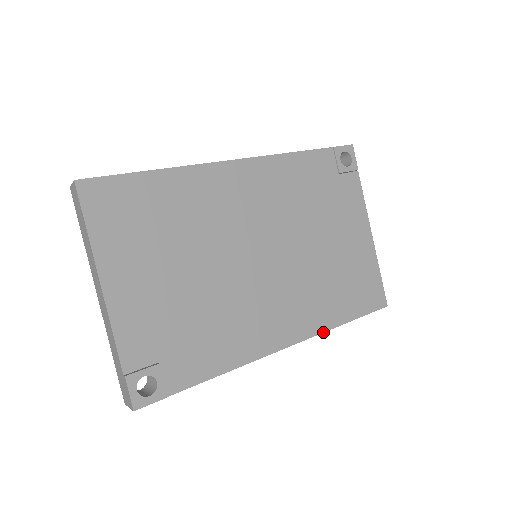
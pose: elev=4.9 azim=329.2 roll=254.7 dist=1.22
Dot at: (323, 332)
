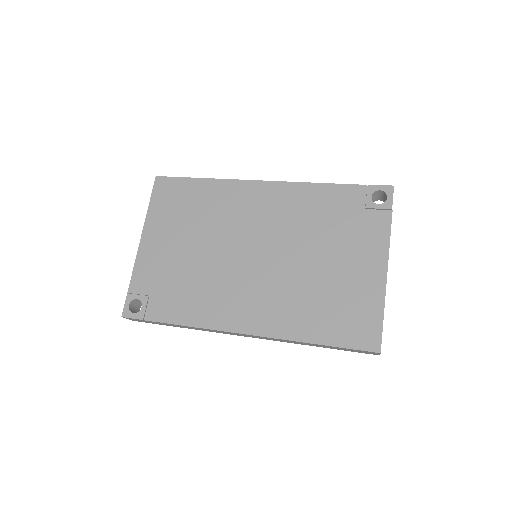
Dot at: (286, 339)
